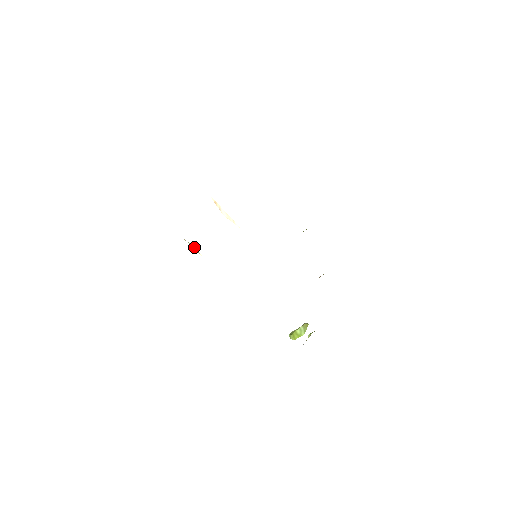
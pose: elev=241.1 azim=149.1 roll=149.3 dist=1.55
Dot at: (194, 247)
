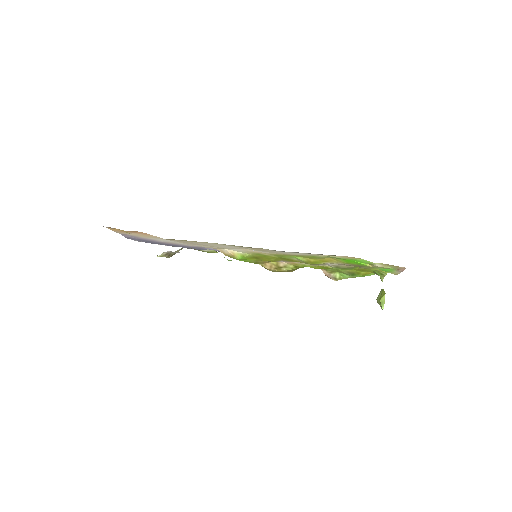
Dot at: occluded
